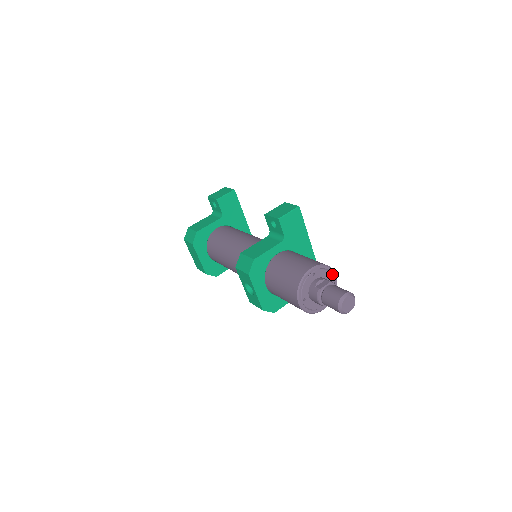
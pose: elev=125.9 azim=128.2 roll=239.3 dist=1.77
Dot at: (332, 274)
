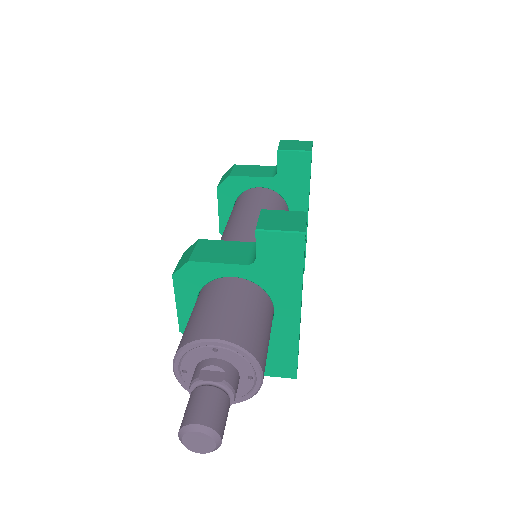
Dot at: (255, 370)
